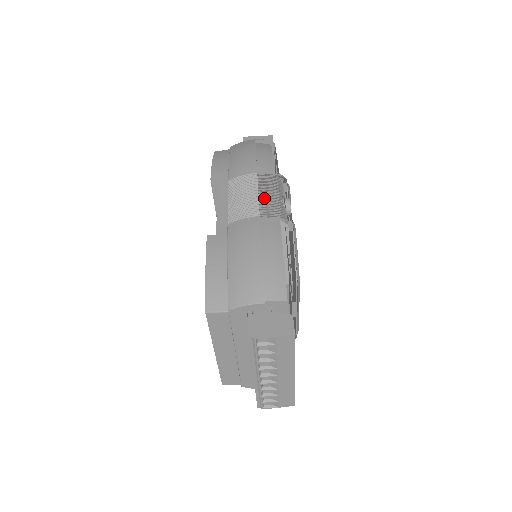
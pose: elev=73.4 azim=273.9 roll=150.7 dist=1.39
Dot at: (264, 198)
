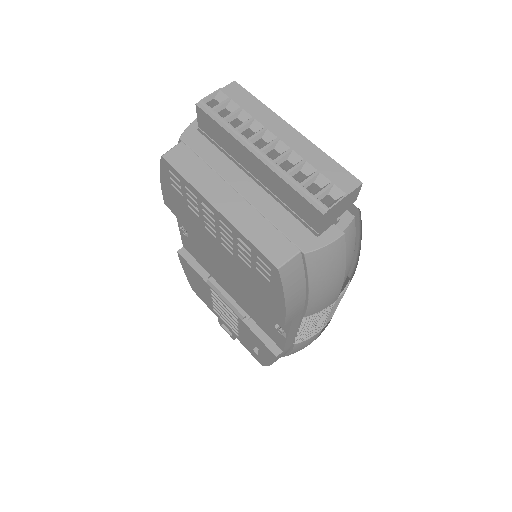
Dot at: occluded
